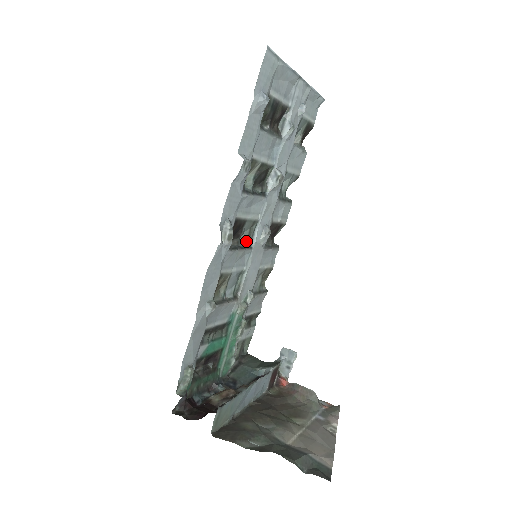
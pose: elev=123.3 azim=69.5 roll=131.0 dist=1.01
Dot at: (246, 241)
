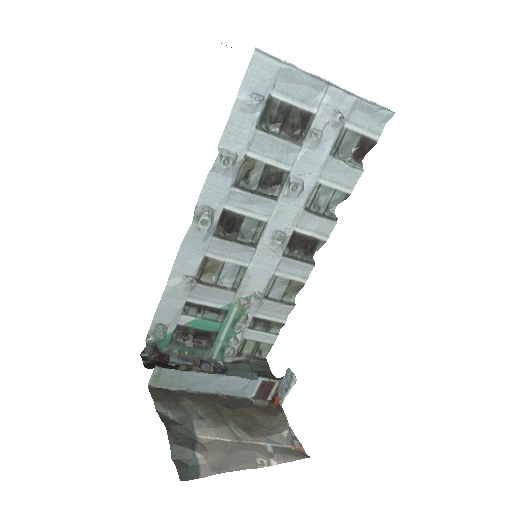
Dot at: (252, 239)
